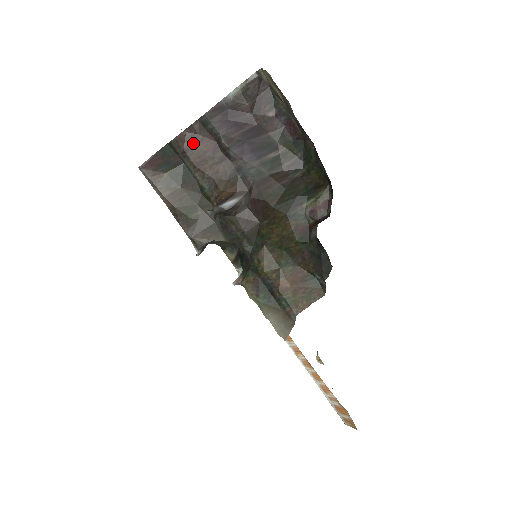
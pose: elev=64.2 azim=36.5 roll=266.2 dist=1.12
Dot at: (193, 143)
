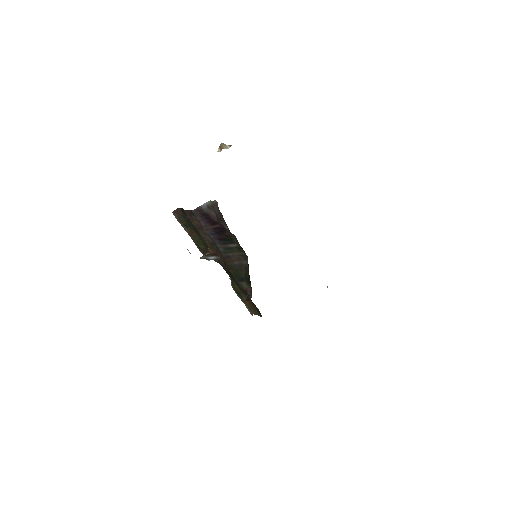
Dot at: (192, 218)
